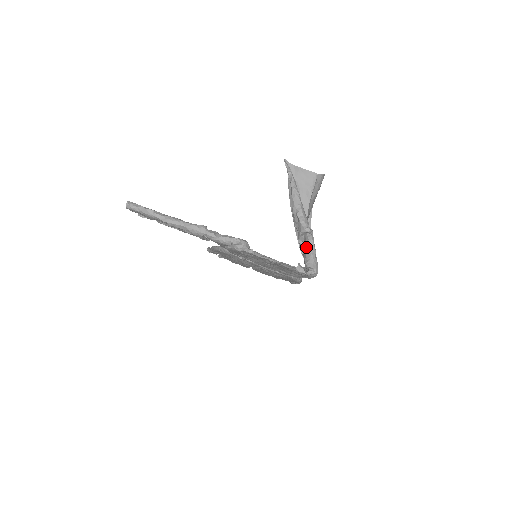
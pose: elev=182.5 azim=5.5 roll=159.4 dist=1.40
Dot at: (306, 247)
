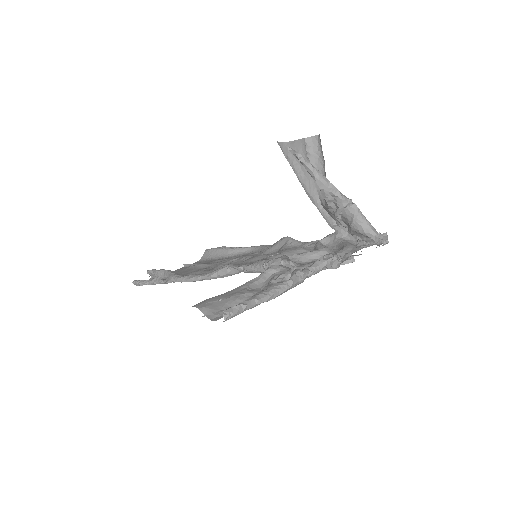
Dot at: (356, 218)
